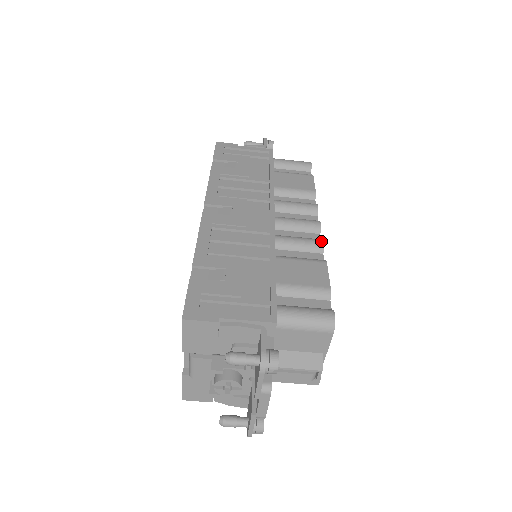
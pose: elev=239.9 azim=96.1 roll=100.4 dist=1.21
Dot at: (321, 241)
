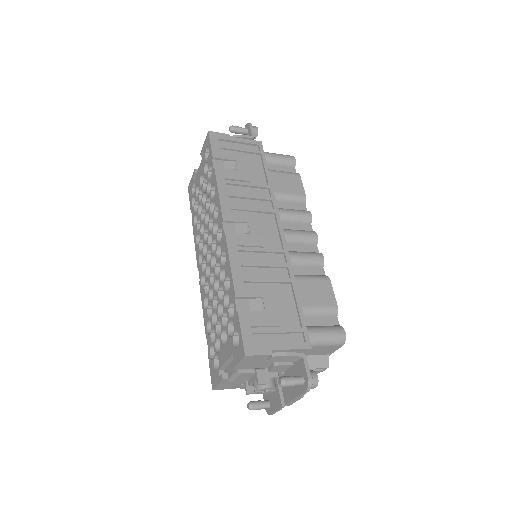
Dot at: (322, 256)
